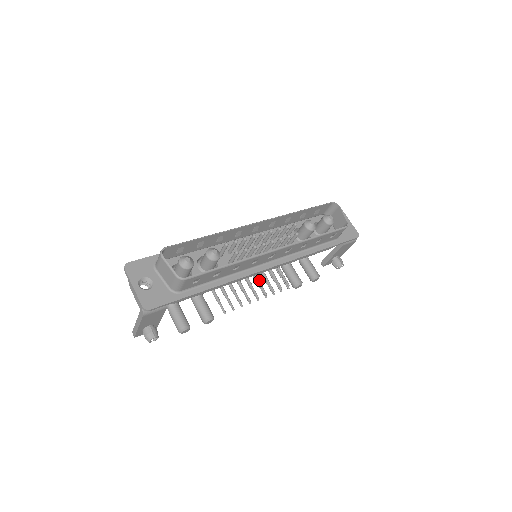
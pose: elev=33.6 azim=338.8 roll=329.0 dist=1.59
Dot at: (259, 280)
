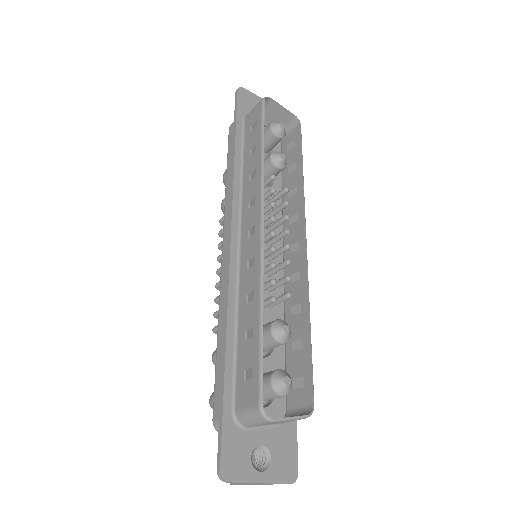
Dot at: occluded
